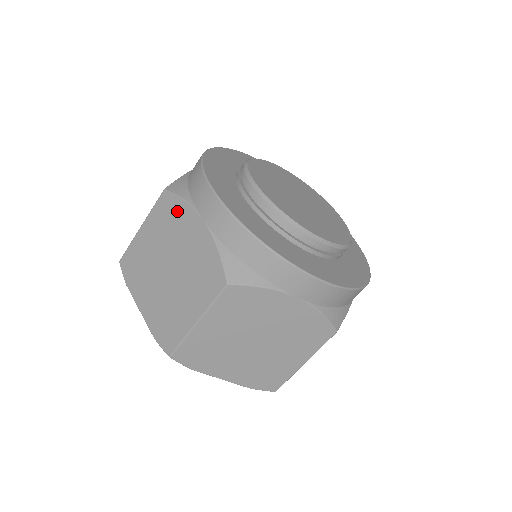
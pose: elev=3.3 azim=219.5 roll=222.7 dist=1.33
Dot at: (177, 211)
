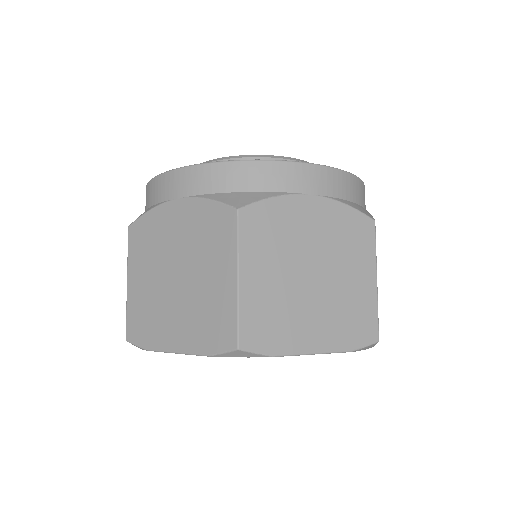
Dot at: occluded
